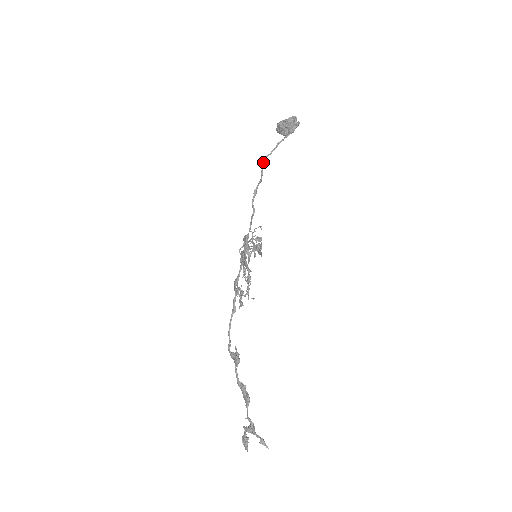
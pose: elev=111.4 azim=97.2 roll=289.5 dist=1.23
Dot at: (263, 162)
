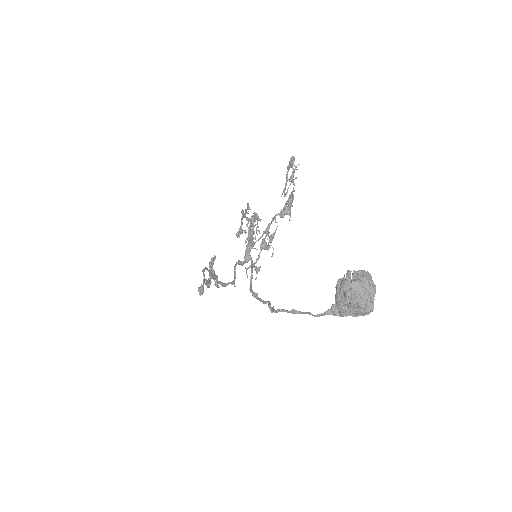
Dot at: (271, 312)
